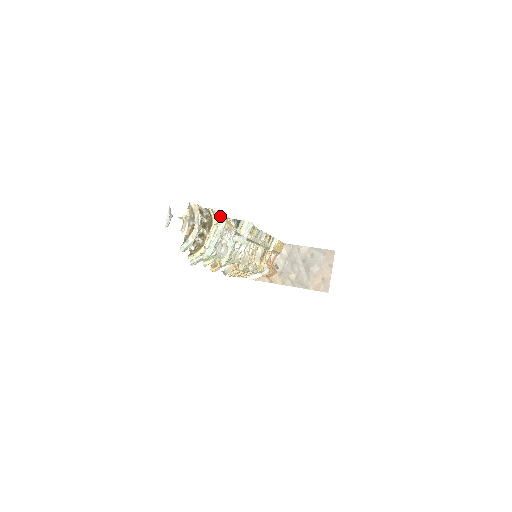
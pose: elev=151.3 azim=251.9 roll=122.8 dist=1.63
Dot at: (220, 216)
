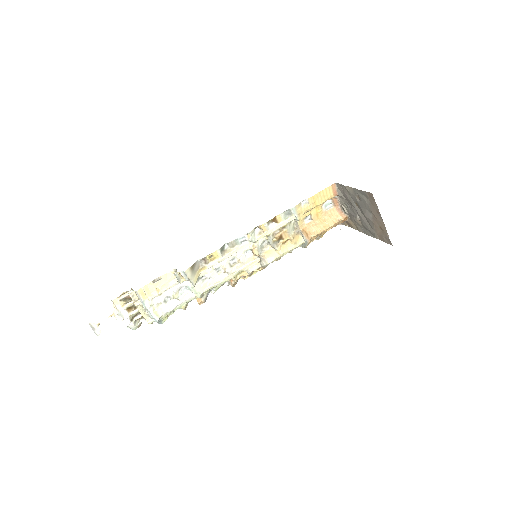
Dot at: (139, 296)
